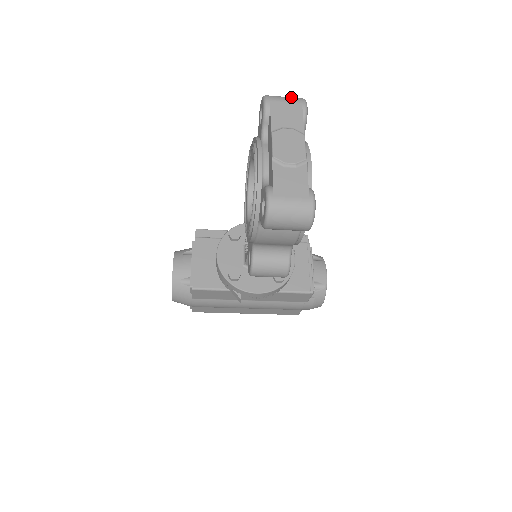
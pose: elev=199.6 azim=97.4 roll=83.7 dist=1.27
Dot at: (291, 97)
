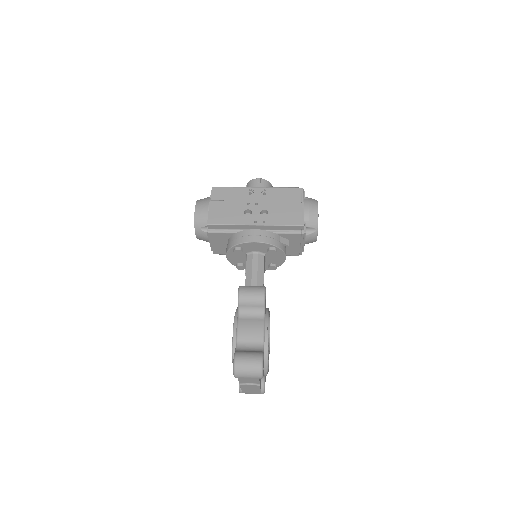
Dot at: (252, 373)
